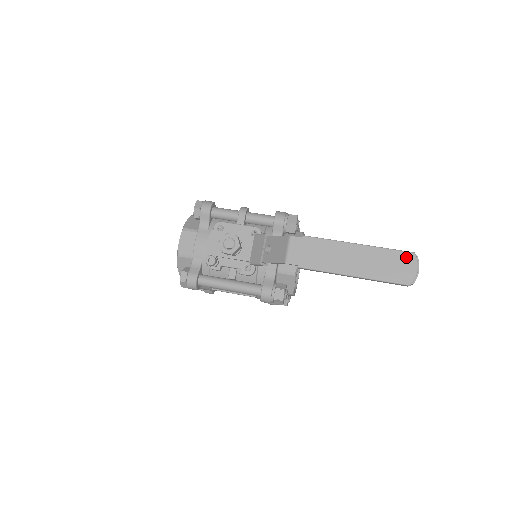
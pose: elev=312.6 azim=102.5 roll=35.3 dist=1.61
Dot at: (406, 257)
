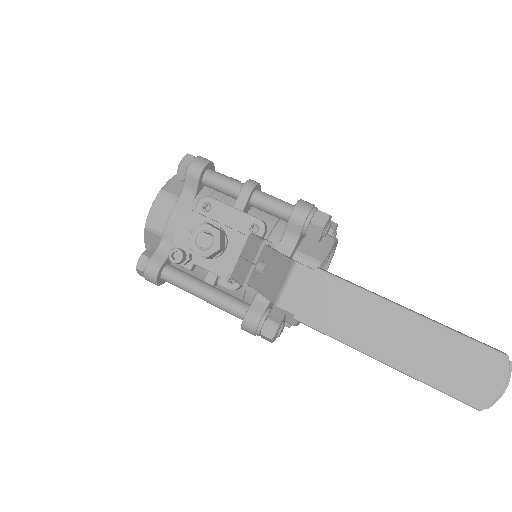
Dot at: (489, 359)
